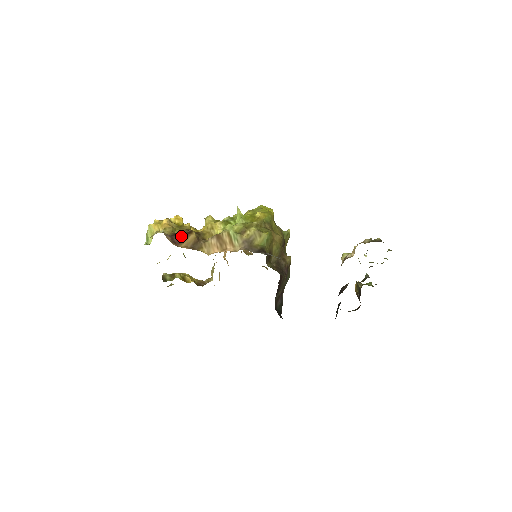
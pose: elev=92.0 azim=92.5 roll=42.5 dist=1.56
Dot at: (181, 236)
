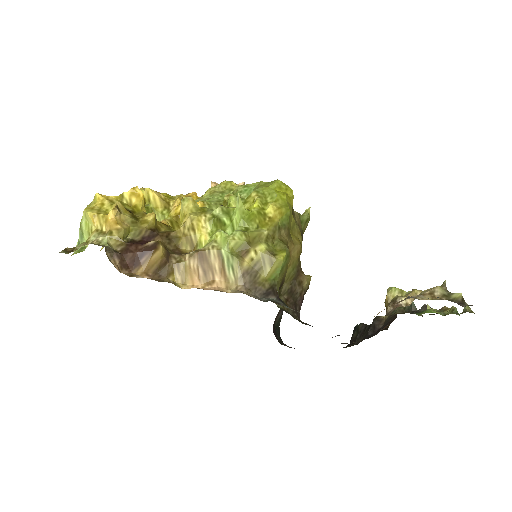
Dot at: (138, 253)
